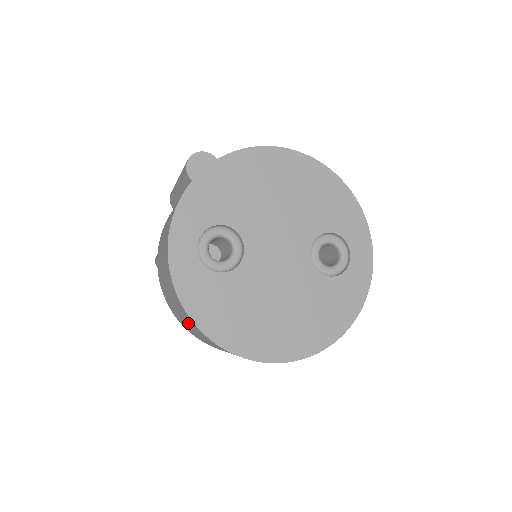
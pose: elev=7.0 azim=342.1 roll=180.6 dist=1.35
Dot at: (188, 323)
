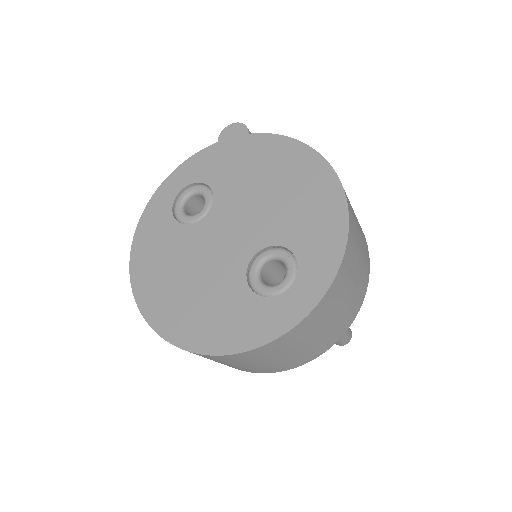
Dot at: occluded
